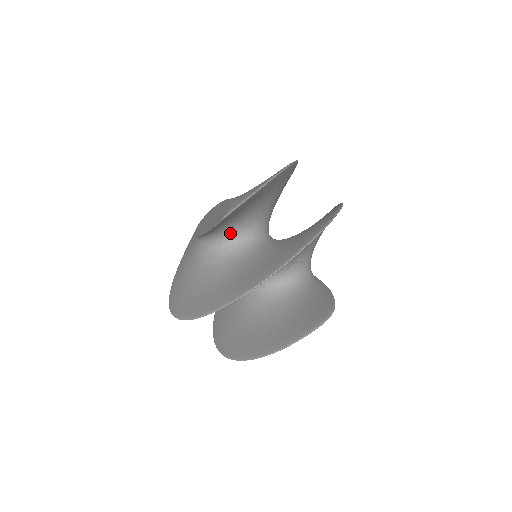
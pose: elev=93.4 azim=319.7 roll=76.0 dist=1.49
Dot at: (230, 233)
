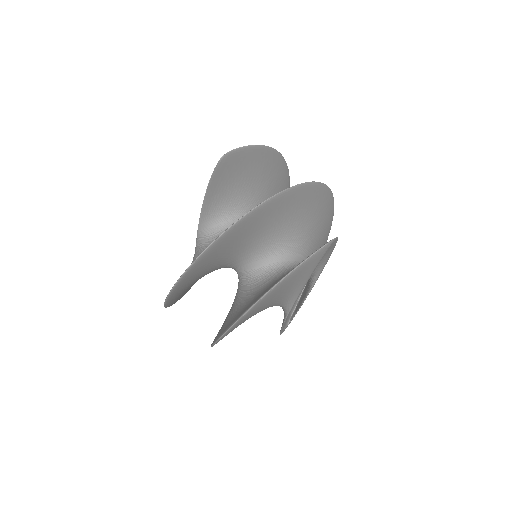
Dot at: (230, 218)
